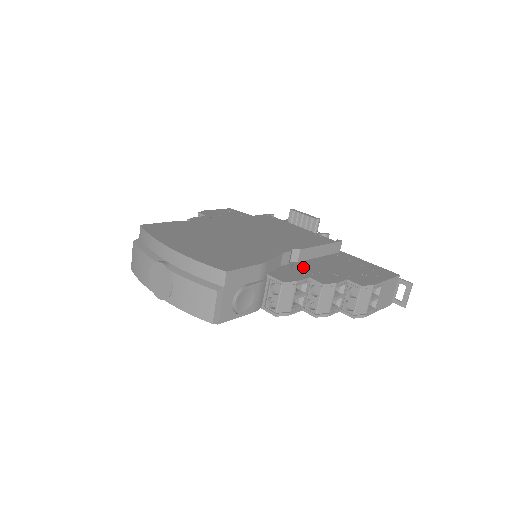
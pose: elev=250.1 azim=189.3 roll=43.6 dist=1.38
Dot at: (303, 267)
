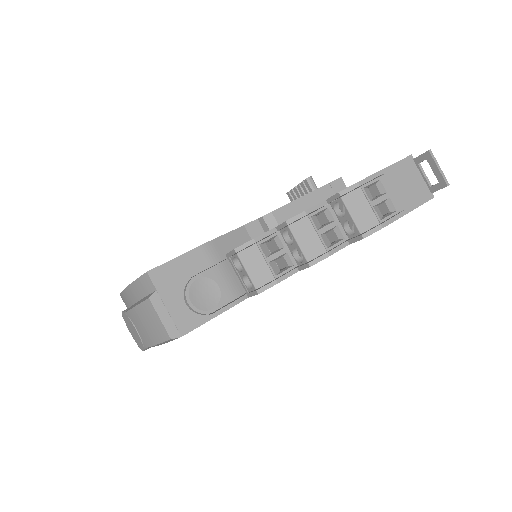
Dot at: occluded
